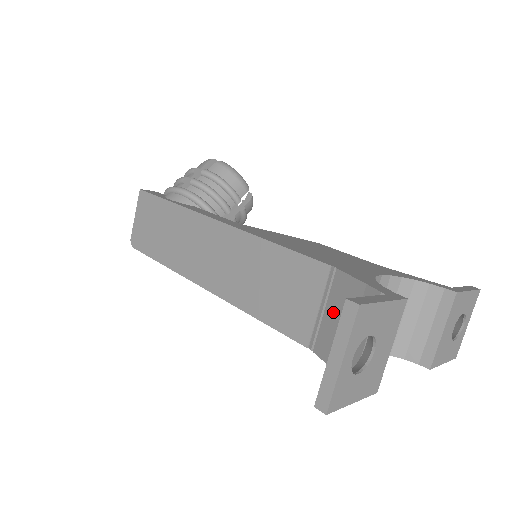
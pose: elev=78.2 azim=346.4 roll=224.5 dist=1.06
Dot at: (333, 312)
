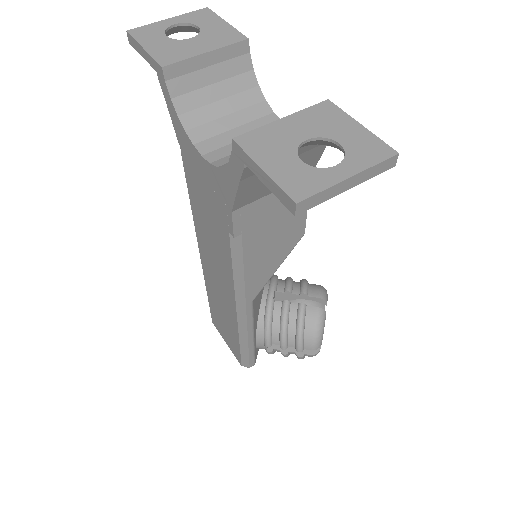
Dot at: occluded
